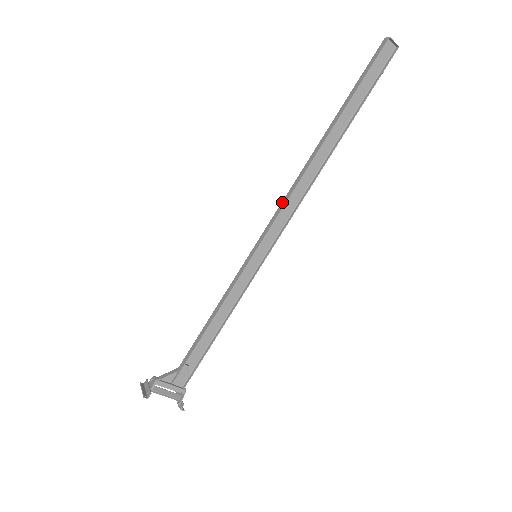
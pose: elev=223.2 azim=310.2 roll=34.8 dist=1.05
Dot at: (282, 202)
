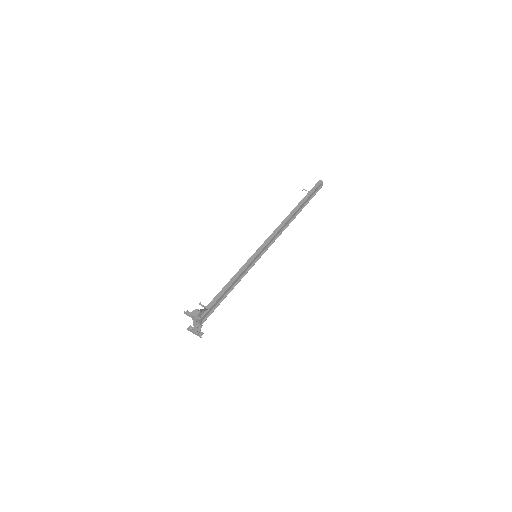
Dot at: (273, 233)
